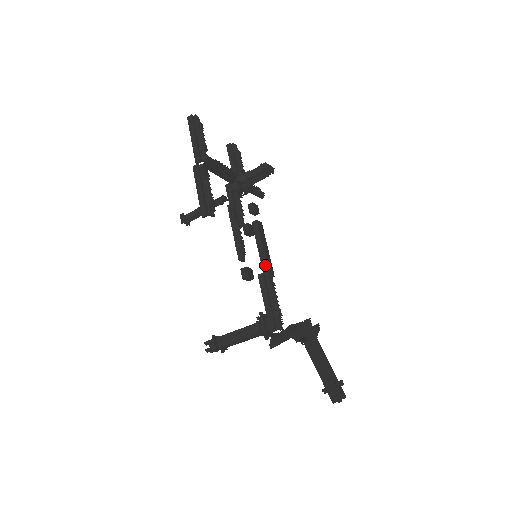
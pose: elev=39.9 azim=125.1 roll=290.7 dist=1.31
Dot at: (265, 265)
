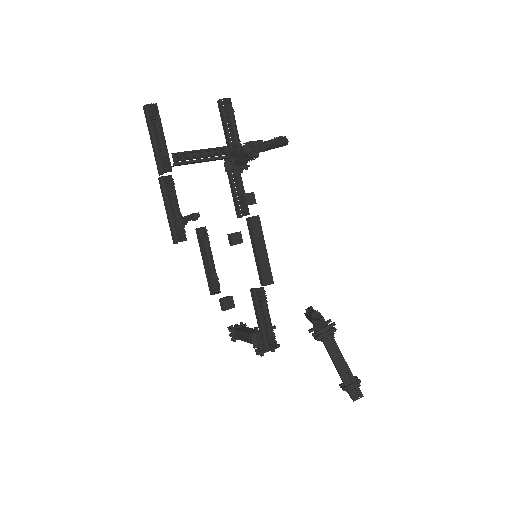
Dot at: (260, 274)
